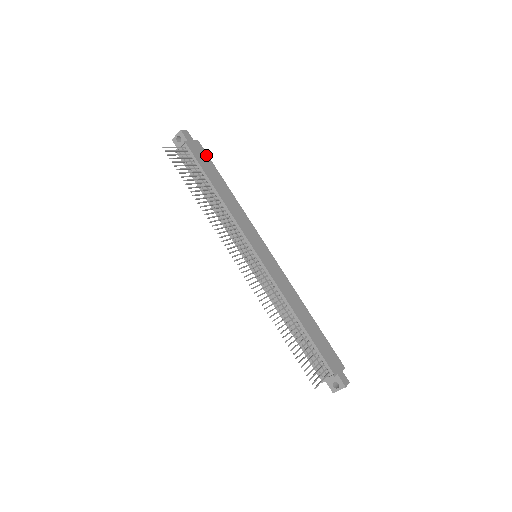
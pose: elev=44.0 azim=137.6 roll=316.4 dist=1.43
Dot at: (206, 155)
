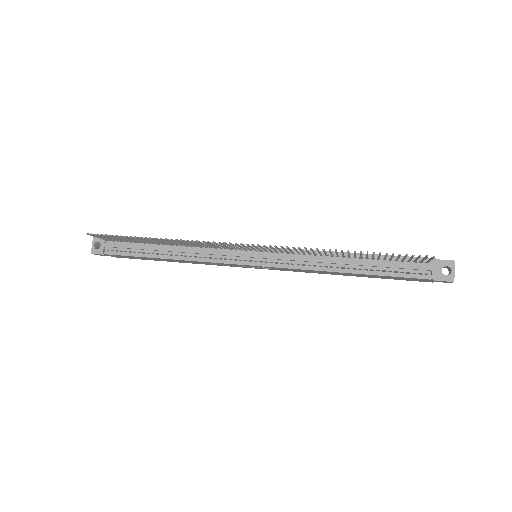
Dot at: occluded
